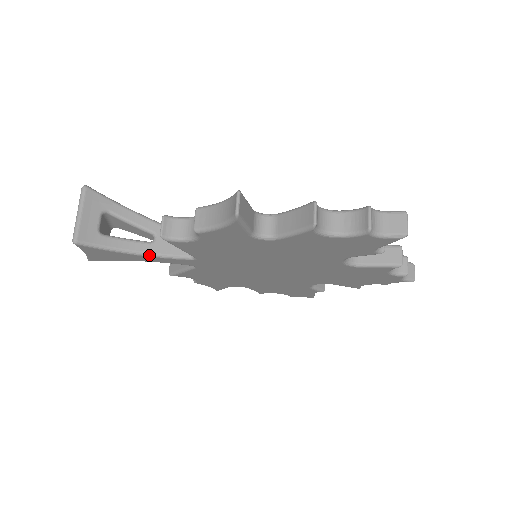
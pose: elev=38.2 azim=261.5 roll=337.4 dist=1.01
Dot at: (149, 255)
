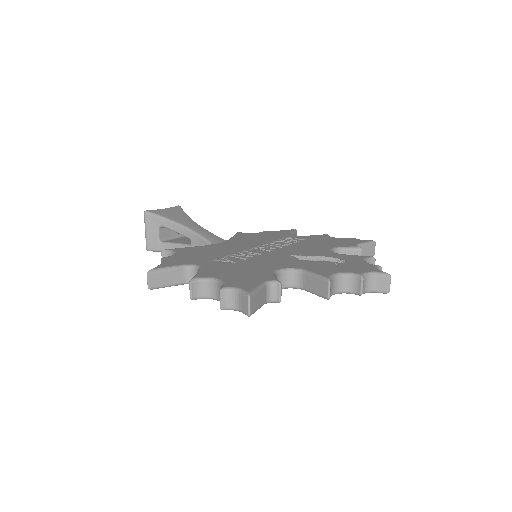
Dot at: occluded
